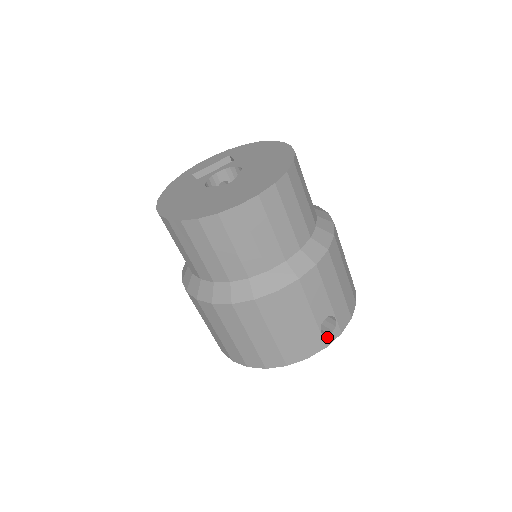
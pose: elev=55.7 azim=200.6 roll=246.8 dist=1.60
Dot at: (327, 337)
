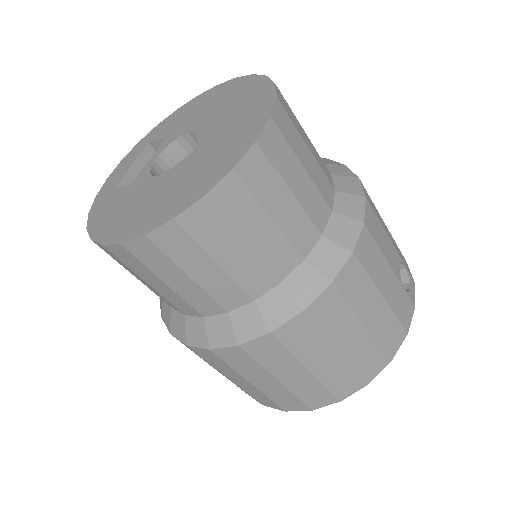
Dot at: (410, 293)
